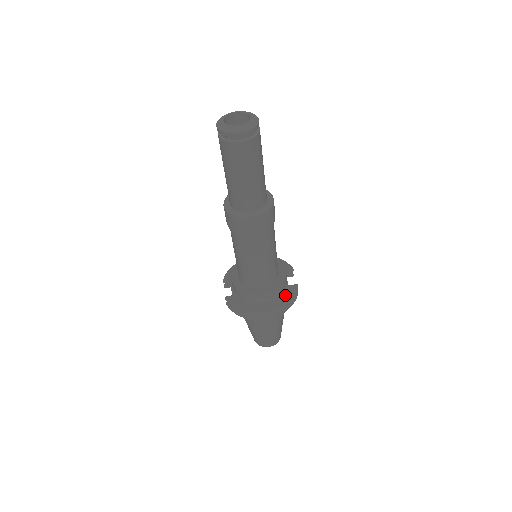
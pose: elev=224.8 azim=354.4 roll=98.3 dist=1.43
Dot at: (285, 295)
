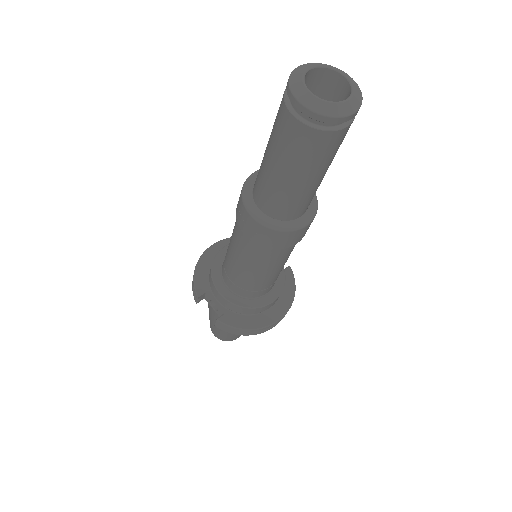
Dot at: (286, 287)
